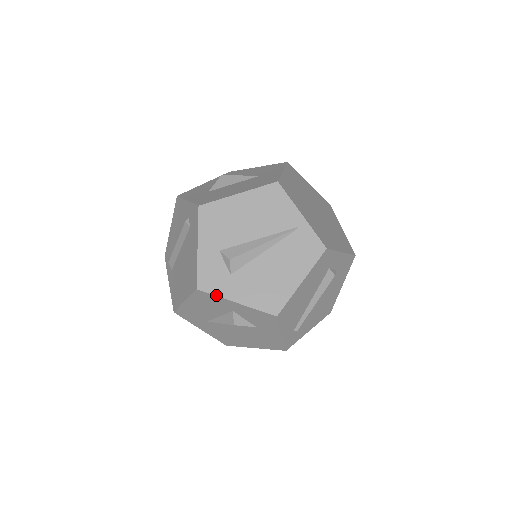
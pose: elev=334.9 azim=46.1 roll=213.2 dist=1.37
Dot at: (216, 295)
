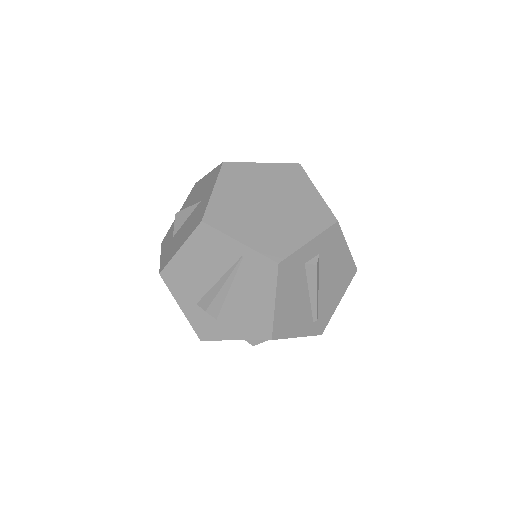
Dot at: (216, 340)
